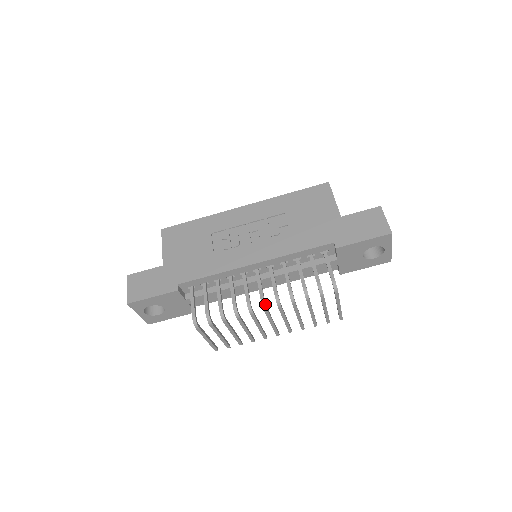
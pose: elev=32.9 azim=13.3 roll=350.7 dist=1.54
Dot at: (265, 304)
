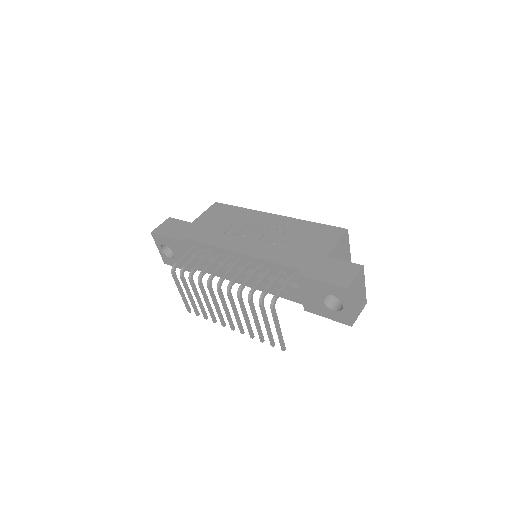
Dot at: (220, 284)
